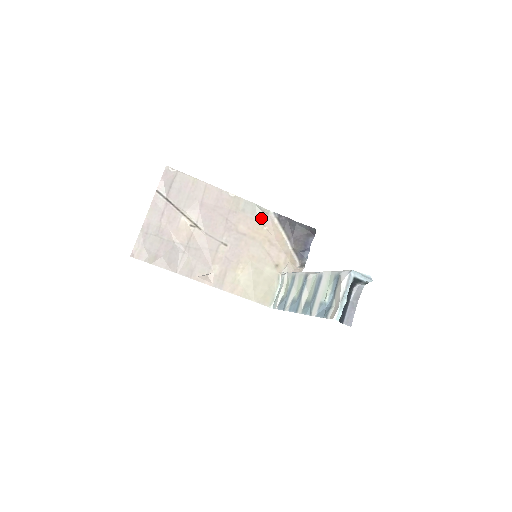
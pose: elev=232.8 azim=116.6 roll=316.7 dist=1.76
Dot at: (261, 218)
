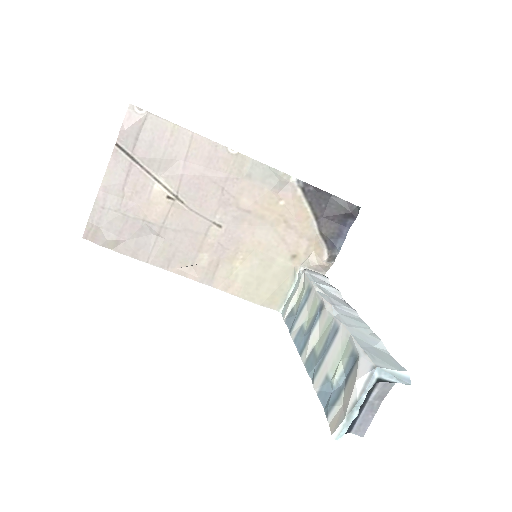
Dot at: (276, 188)
